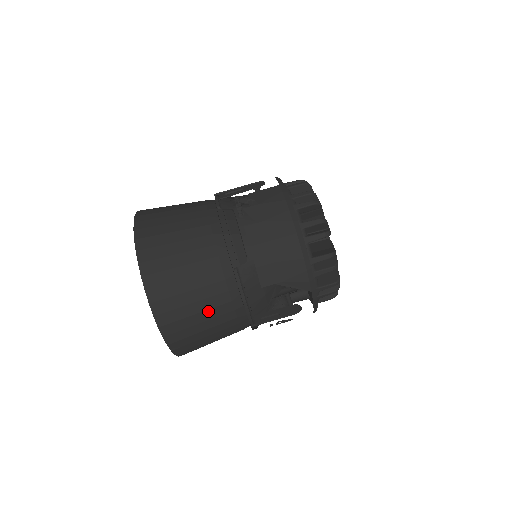
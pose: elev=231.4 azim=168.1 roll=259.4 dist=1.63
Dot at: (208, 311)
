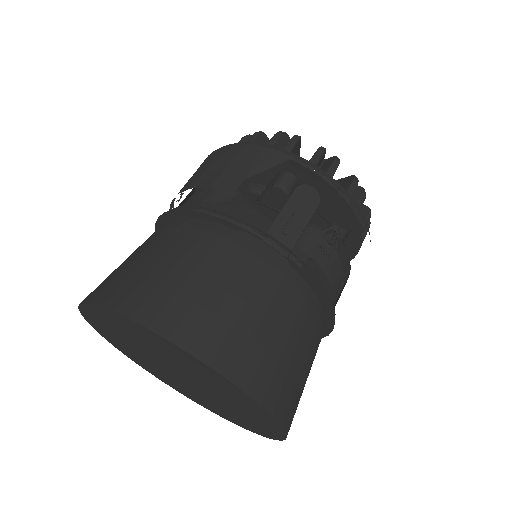
Dot at: (202, 266)
